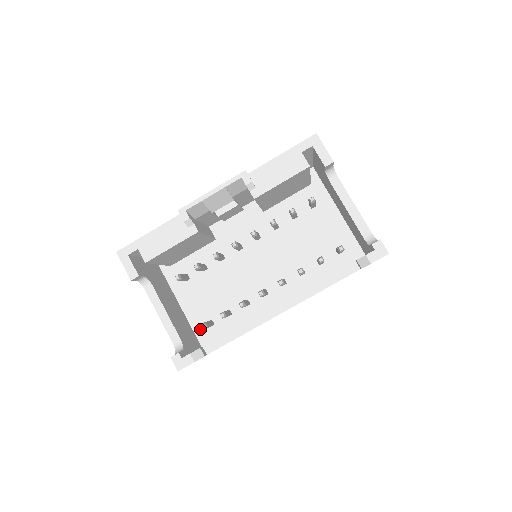
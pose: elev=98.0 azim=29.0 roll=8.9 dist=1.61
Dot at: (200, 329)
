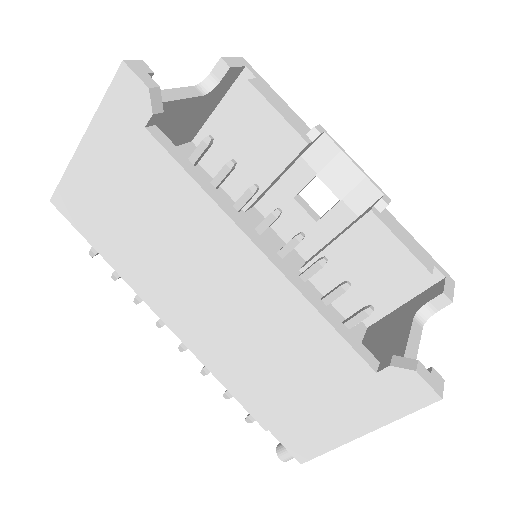
Dot at: occluded
